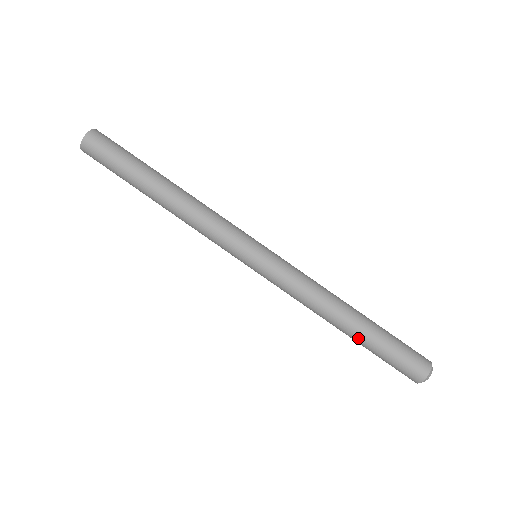
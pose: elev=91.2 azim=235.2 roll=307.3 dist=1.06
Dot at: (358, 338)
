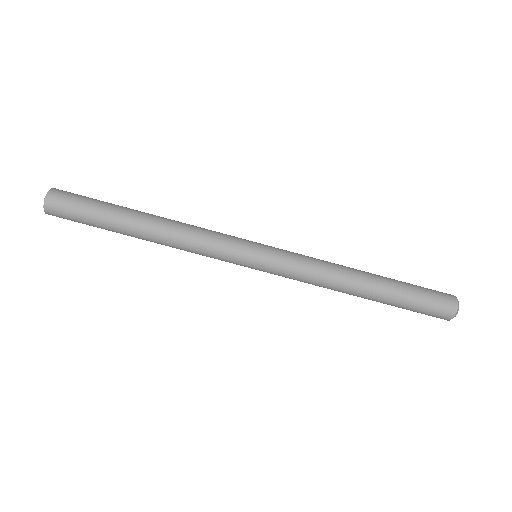
Dot at: (382, 296)
